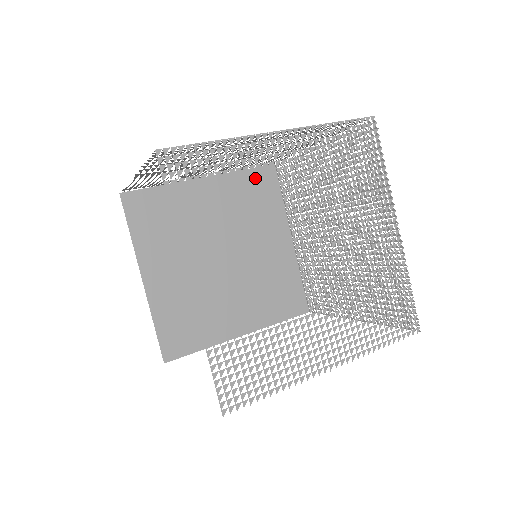
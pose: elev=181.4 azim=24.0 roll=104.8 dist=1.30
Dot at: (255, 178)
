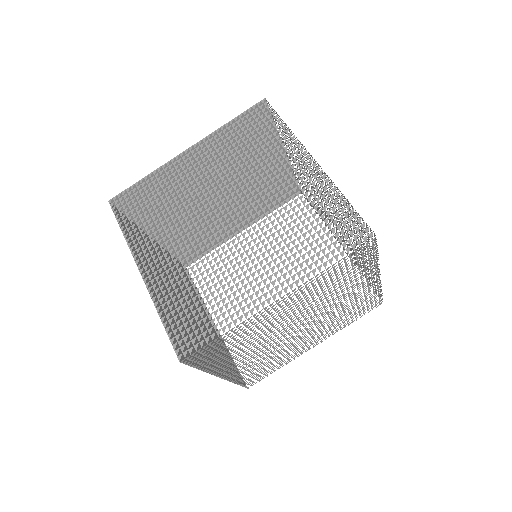
Dot at: occluded
